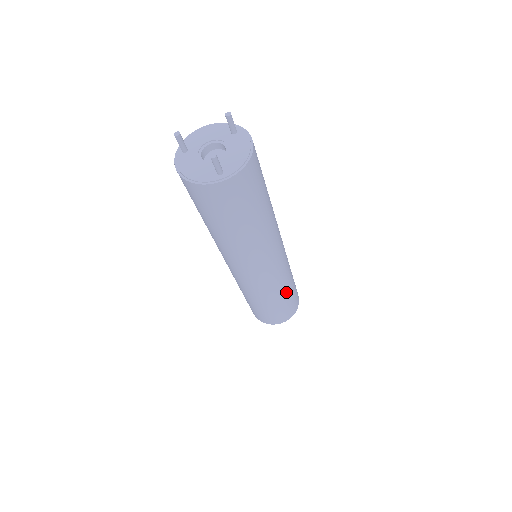
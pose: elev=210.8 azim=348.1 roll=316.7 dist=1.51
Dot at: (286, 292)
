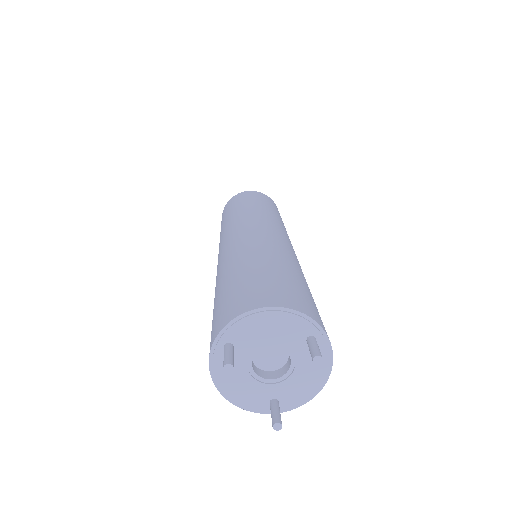
Dot at: occluded
